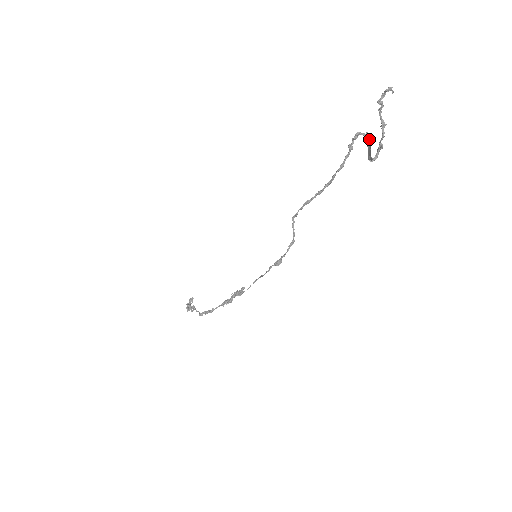
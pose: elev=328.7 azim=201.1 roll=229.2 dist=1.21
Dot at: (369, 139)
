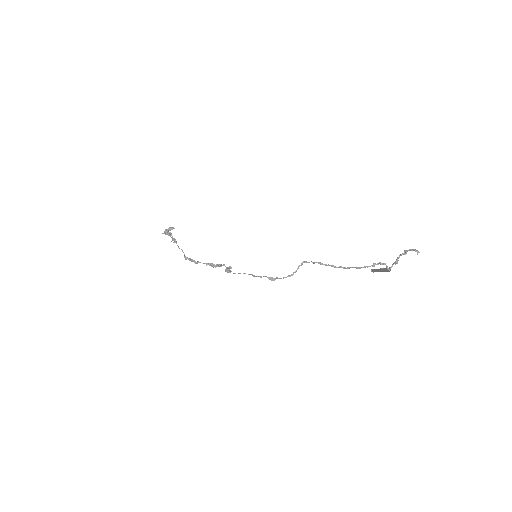
Dot at: (386, 270)
